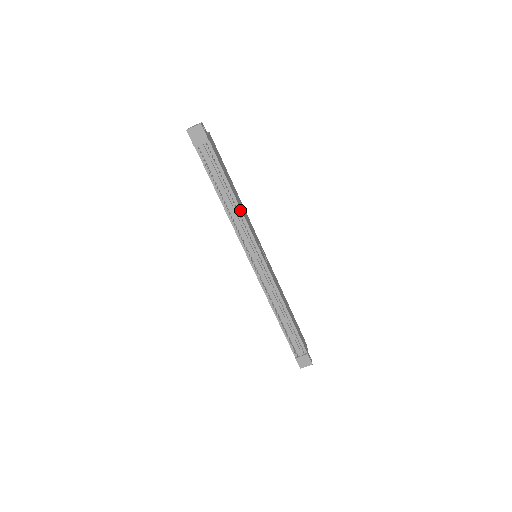
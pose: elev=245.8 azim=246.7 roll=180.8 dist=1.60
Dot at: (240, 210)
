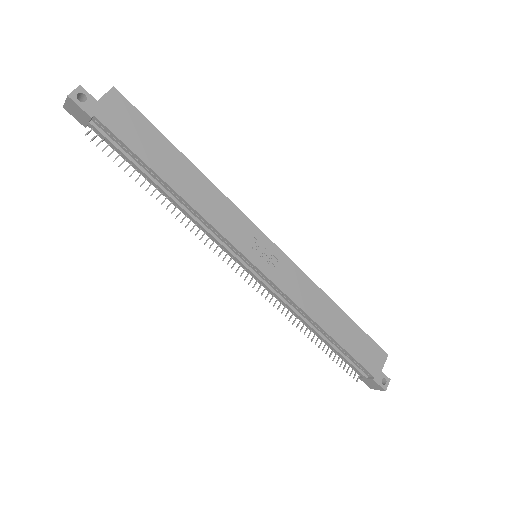
Dot at: (191, 207)
